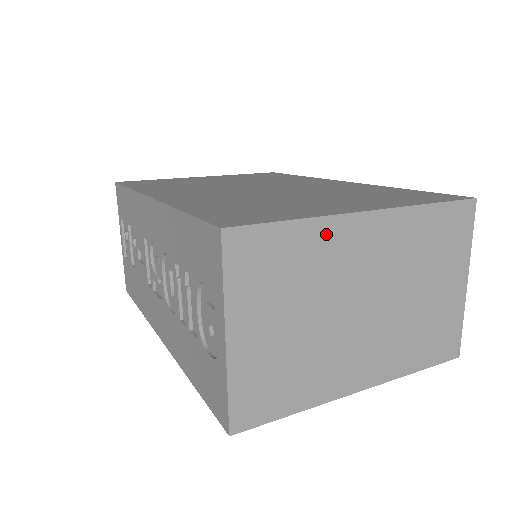
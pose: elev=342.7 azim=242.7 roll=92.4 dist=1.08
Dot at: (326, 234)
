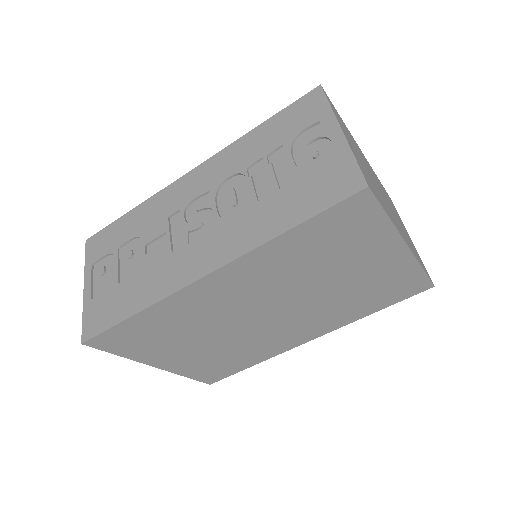
Dot at: (353, 139)
